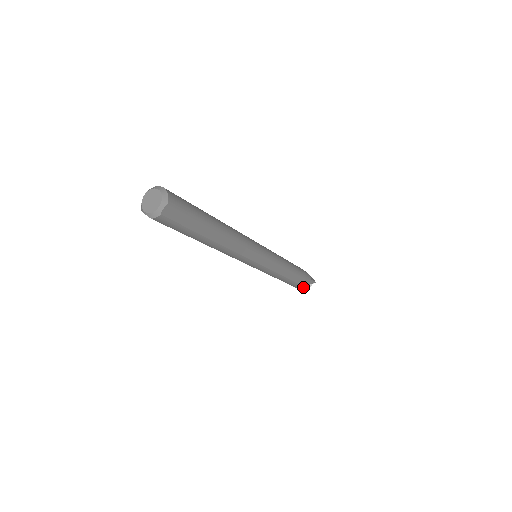
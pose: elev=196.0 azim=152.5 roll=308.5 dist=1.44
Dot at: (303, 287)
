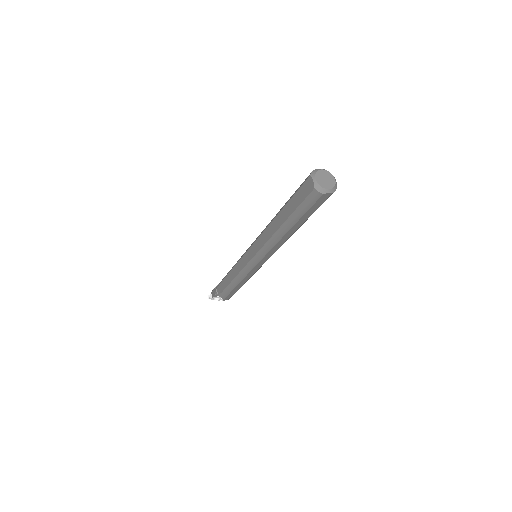
Dot at: (224, 297)
